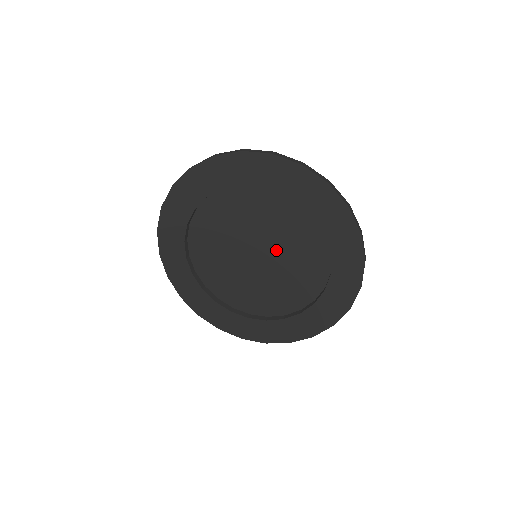
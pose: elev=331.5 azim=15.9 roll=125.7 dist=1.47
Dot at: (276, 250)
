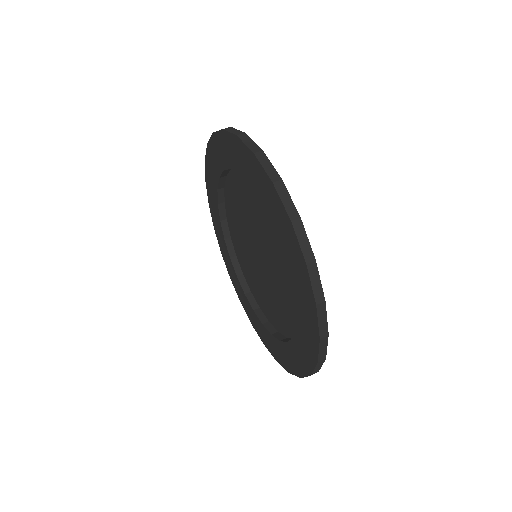
Dot at: (269, 278)
